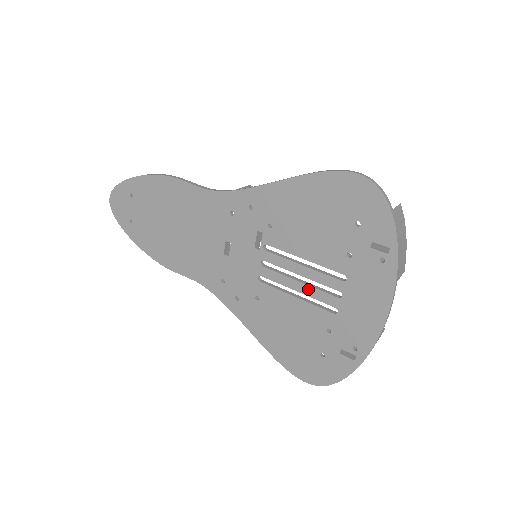
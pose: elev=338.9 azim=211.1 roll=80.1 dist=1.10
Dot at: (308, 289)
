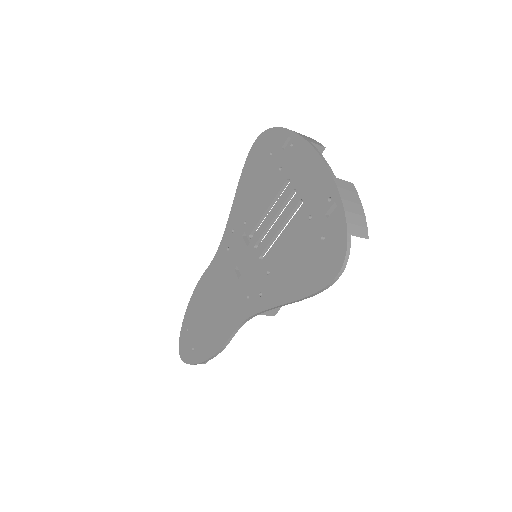
Dot at: (282, 217)
